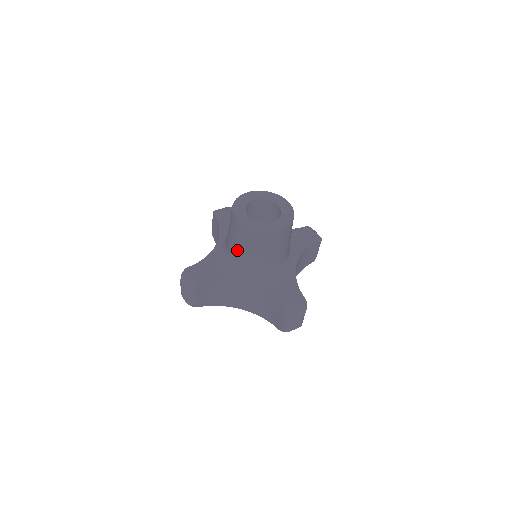
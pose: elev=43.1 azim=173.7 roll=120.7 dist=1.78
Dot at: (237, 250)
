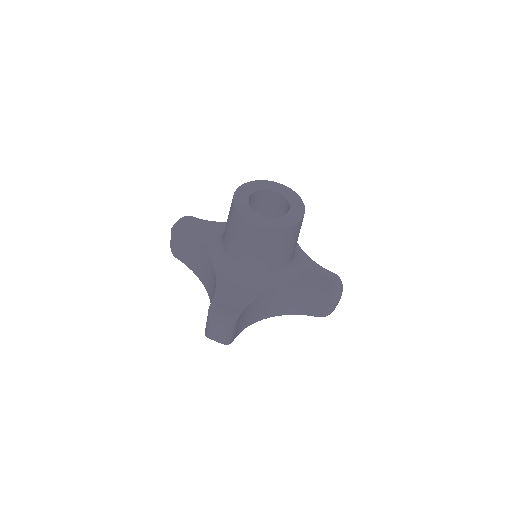
Dot at: occluded
